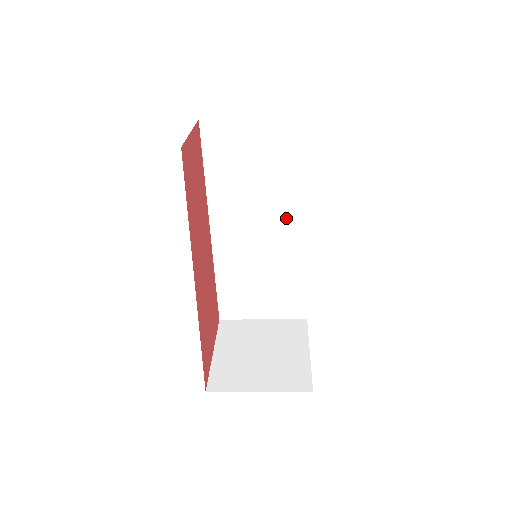
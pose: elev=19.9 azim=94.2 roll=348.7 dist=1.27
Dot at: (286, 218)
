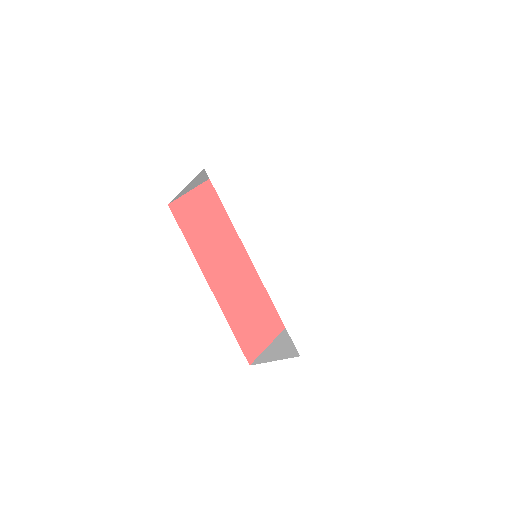
Dot at: occluded
